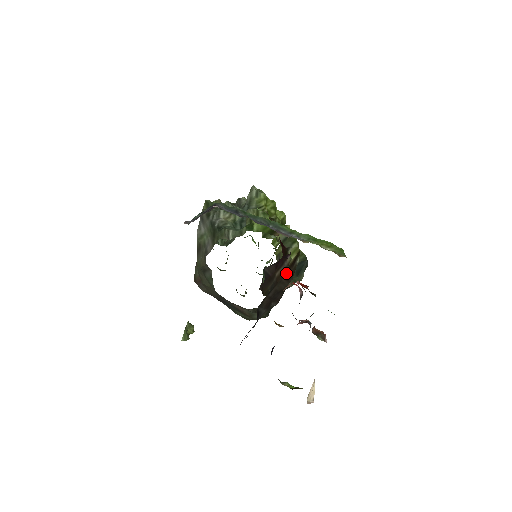
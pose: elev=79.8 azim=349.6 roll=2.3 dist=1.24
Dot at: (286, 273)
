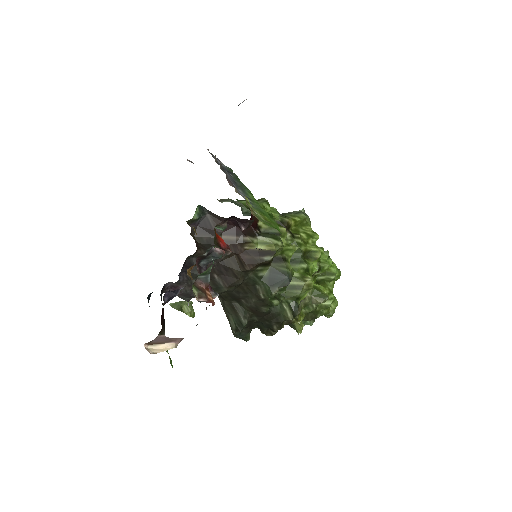
Dot at: (241, 252)
